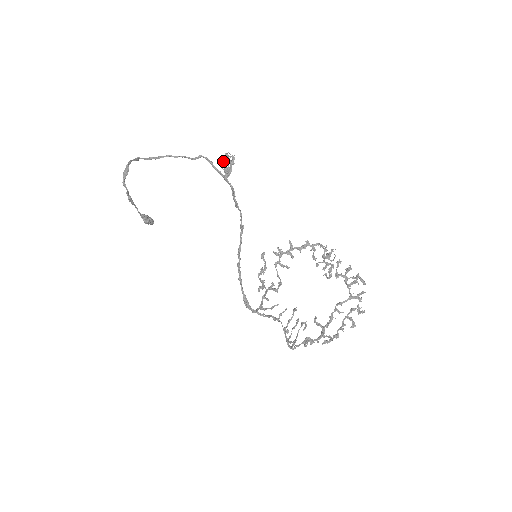
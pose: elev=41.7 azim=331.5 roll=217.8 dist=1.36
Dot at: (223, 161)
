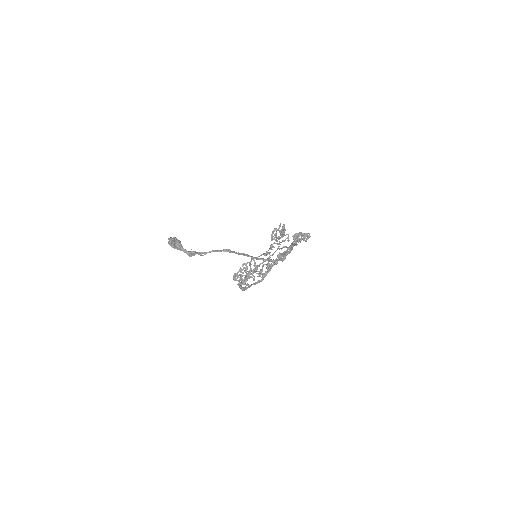
Dot at: occluded
